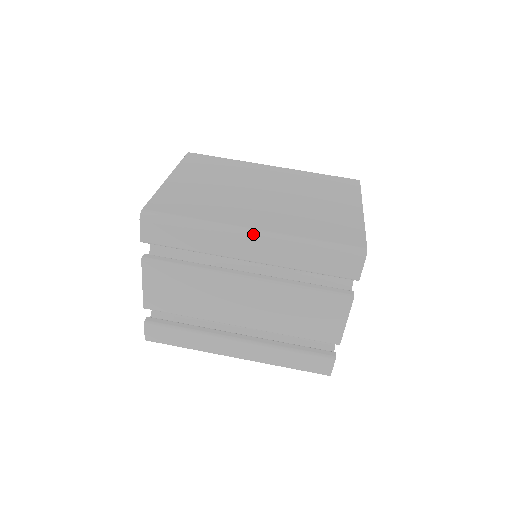
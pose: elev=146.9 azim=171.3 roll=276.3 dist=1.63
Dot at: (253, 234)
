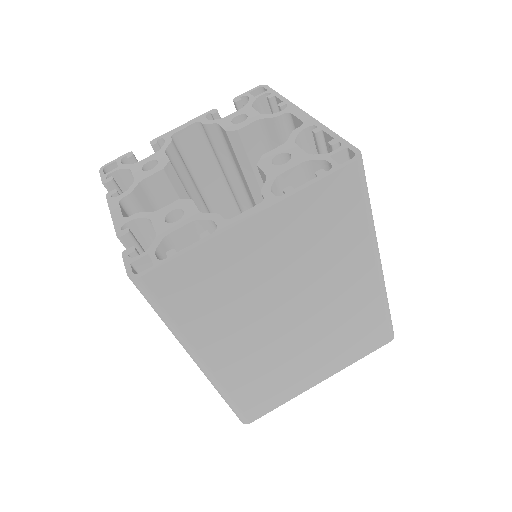
Dot at: (200, 367)
